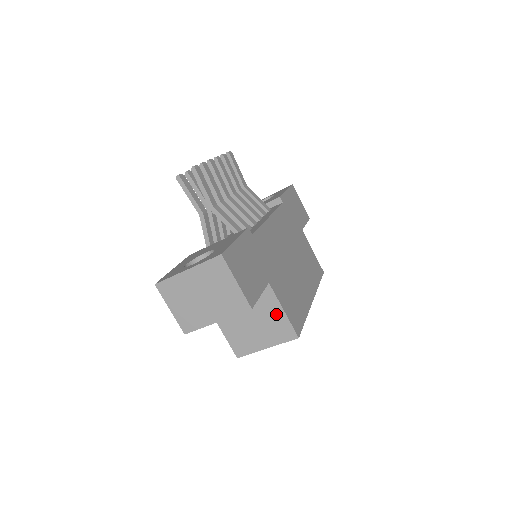
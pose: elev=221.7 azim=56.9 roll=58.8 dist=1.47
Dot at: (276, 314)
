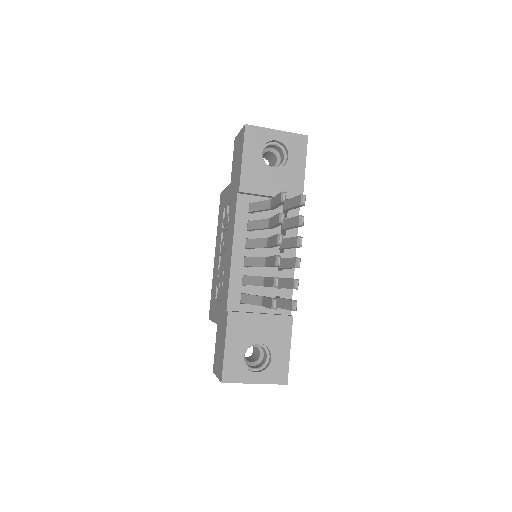
Dot at: occluded
